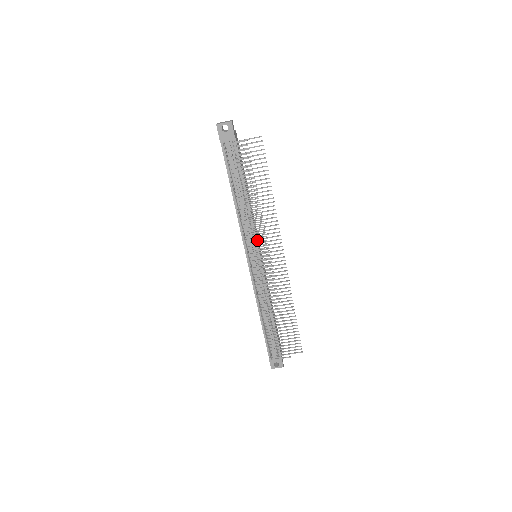
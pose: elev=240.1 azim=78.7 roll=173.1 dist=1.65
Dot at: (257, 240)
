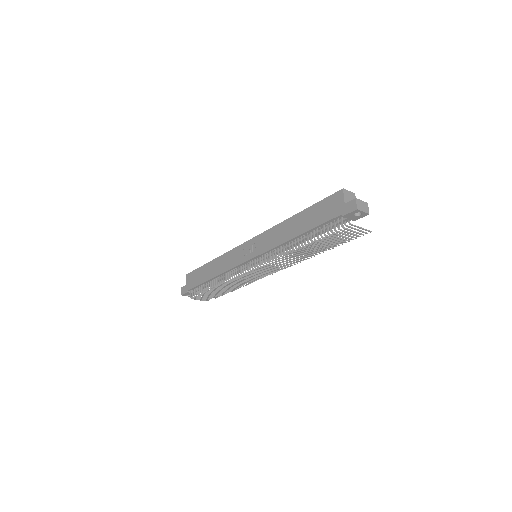
Dot at: occluded
